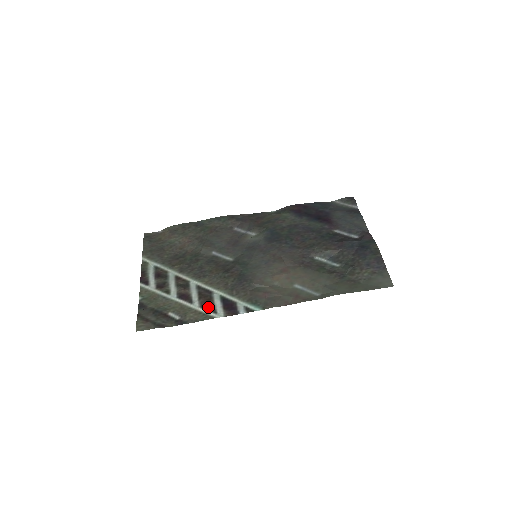
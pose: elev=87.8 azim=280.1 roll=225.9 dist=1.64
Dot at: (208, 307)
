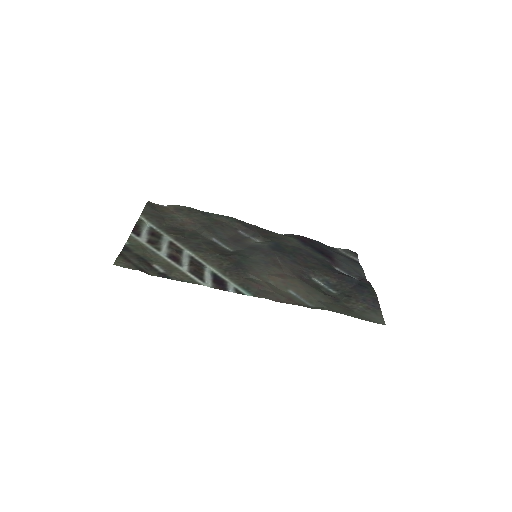
Dot at: (197, 274)
